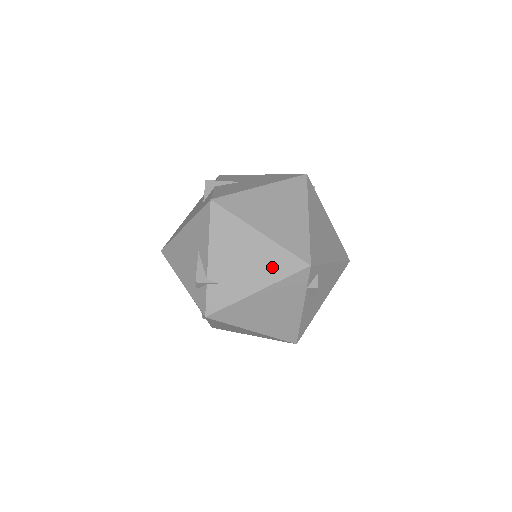
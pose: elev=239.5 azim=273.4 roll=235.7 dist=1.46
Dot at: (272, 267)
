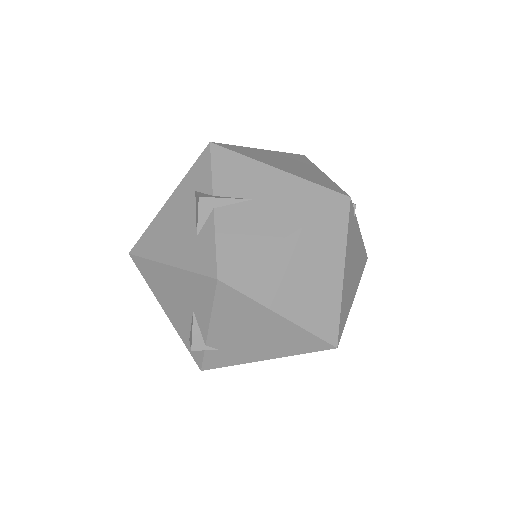
Dot at: (290, 345)
